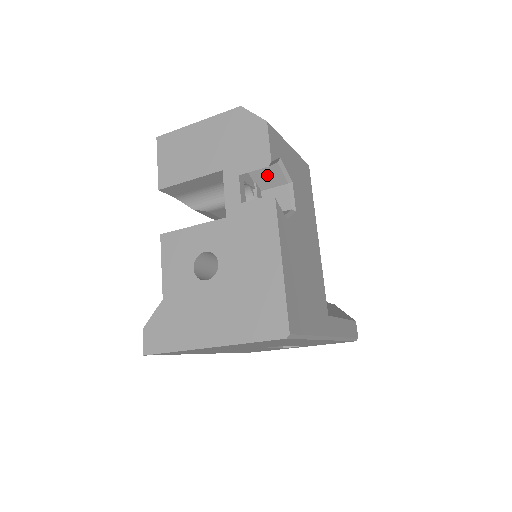
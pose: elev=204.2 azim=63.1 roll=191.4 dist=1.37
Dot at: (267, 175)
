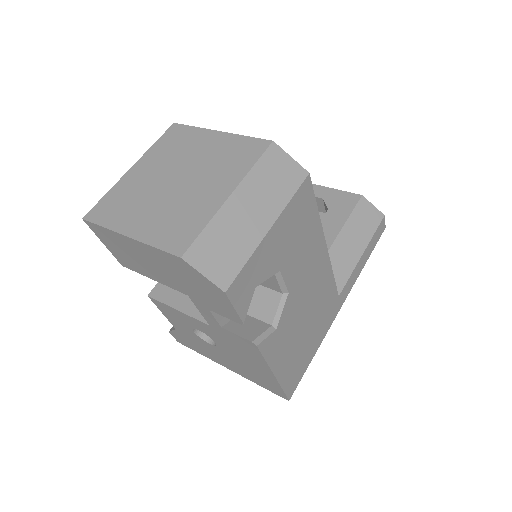
Dot at: occluded
